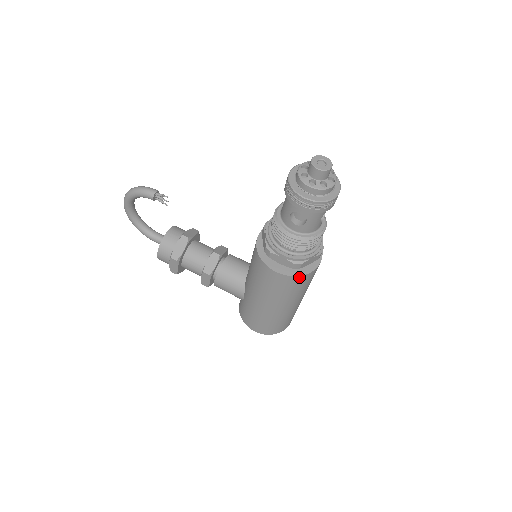
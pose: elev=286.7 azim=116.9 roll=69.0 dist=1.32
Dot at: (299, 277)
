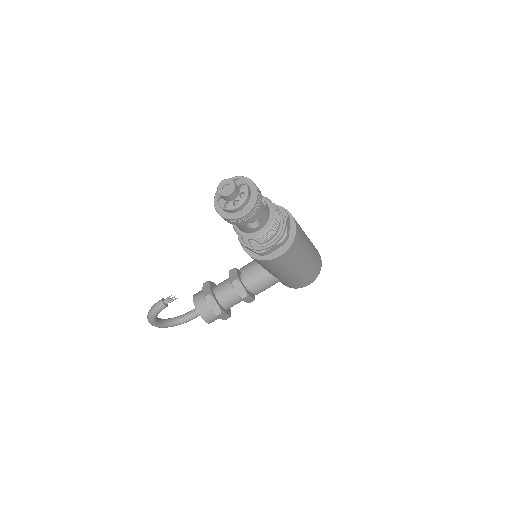
Dot at: (294, 241)
